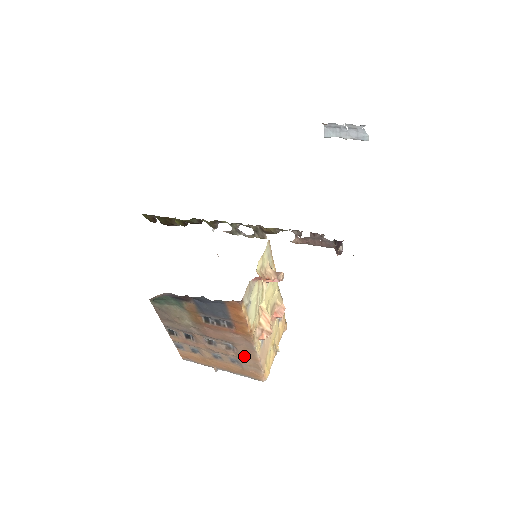
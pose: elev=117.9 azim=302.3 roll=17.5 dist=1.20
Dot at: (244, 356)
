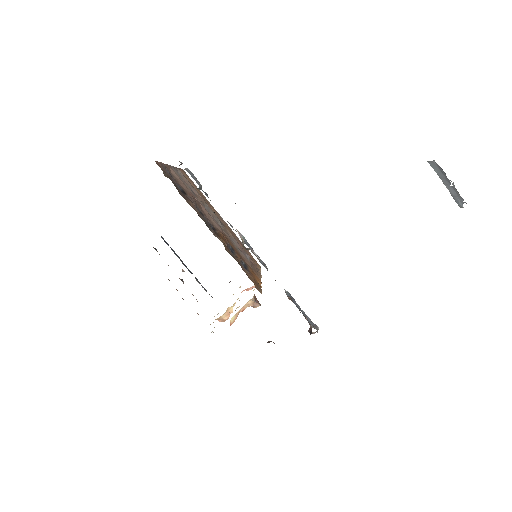
Dot at: occluded
